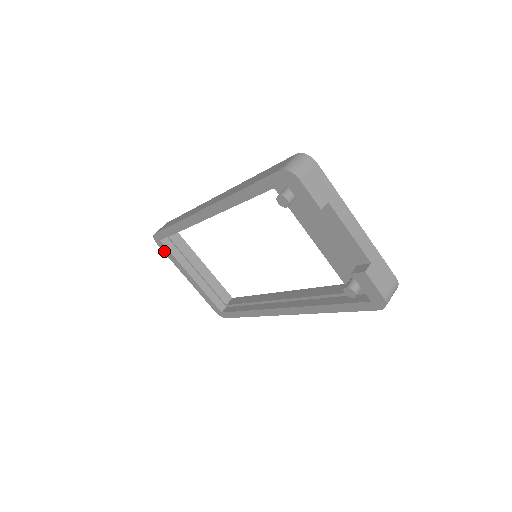
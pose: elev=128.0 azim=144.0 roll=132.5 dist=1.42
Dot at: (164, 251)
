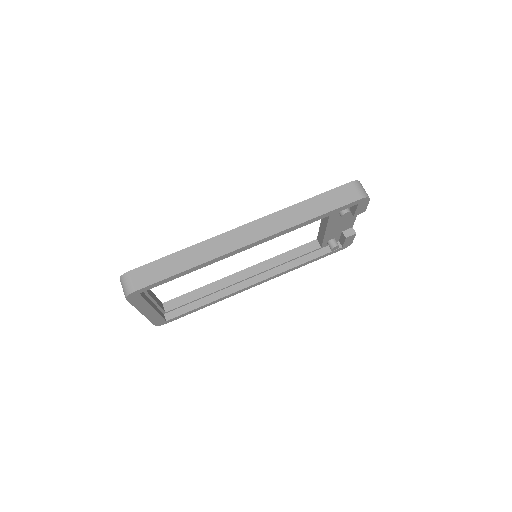
Dot at: (132, 302)
